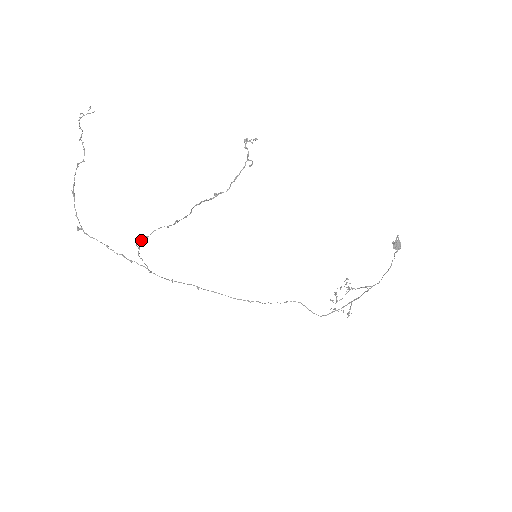
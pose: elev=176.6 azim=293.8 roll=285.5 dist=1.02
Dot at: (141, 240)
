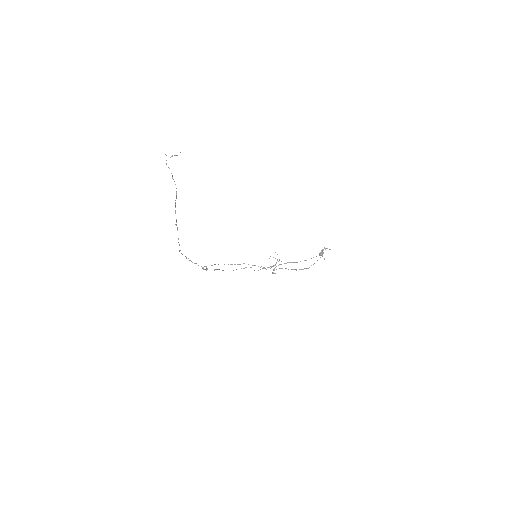
Dot at: (224, 264)
